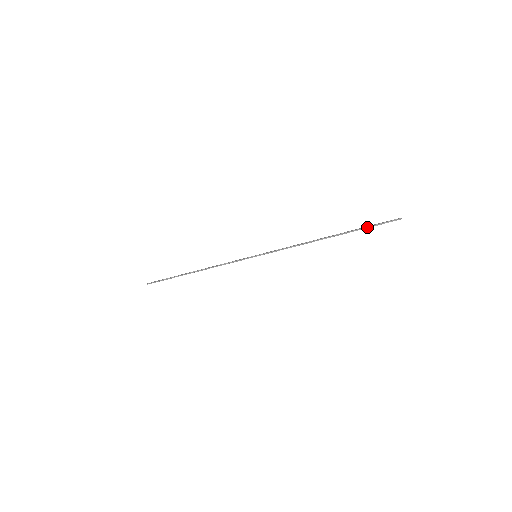
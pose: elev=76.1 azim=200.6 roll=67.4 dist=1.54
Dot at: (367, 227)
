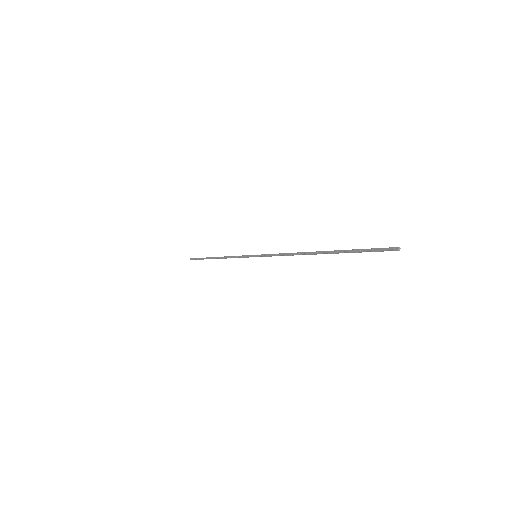
Dot at: (356, 252)
